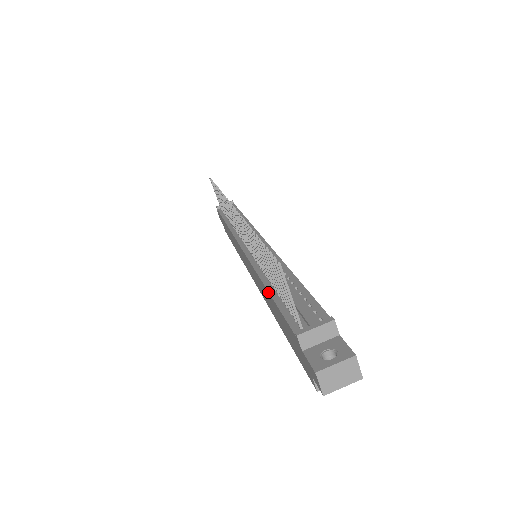
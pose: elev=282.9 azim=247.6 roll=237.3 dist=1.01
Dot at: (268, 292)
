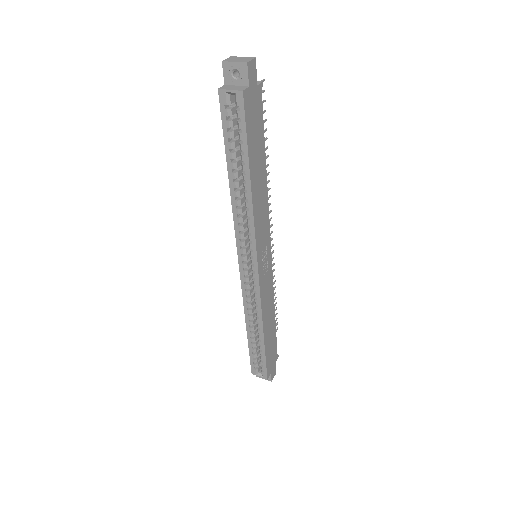
Dot at: occluded
